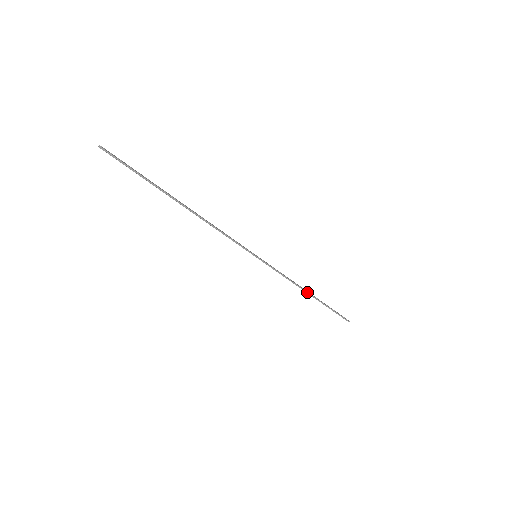
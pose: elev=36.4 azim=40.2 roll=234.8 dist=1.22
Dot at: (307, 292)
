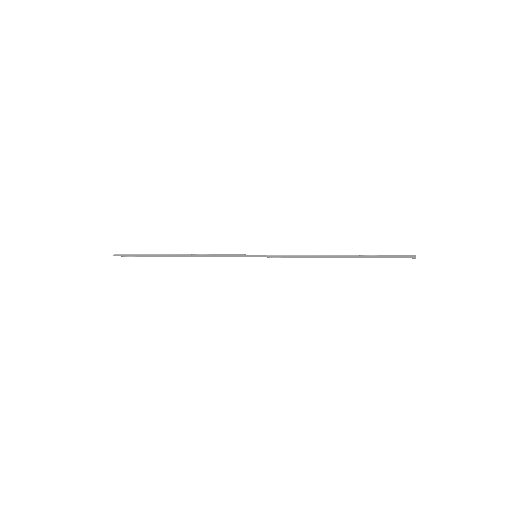
Dot at: (333, 256)
